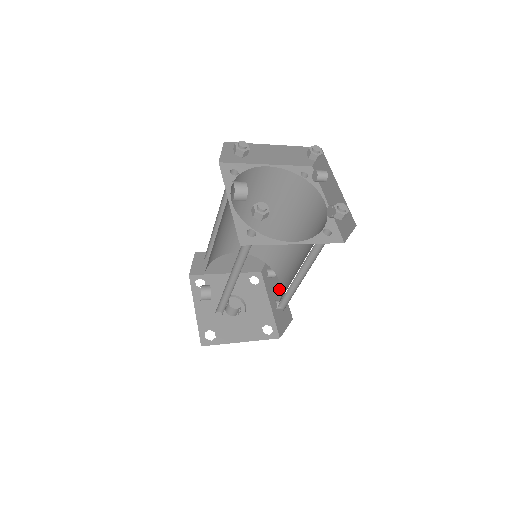
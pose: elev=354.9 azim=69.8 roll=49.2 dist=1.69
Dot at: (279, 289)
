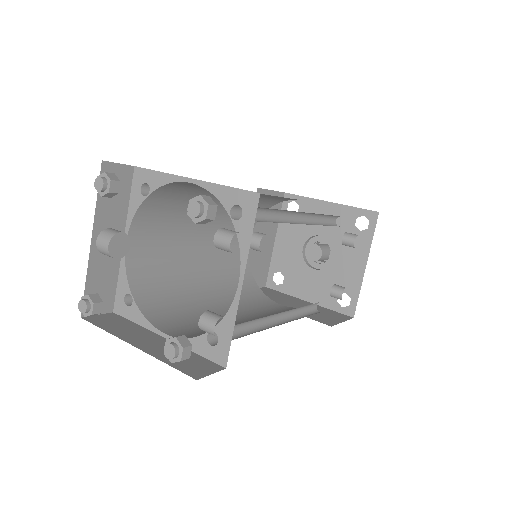
Dot at: occluded
